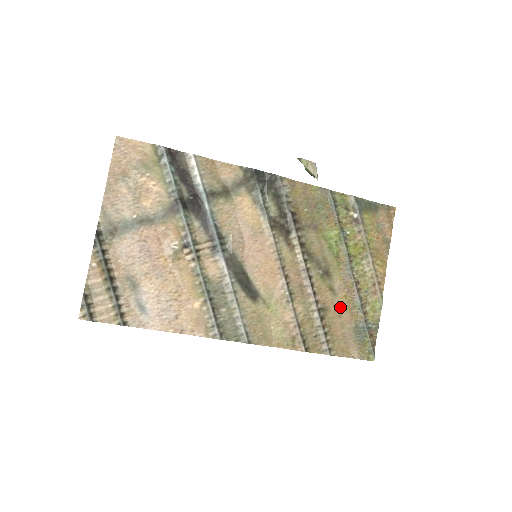
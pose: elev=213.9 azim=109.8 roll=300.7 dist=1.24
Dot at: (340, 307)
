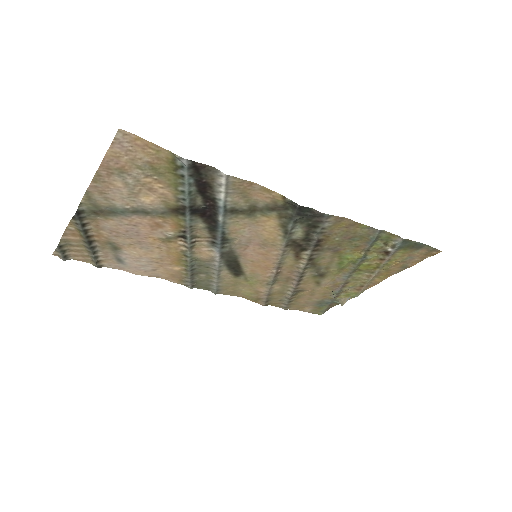
Dot at: (317, 291)
